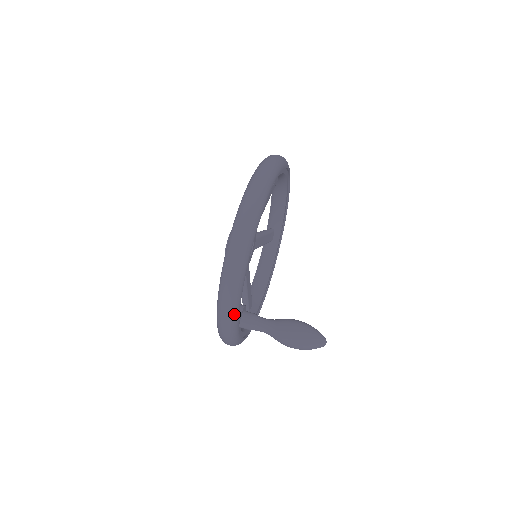
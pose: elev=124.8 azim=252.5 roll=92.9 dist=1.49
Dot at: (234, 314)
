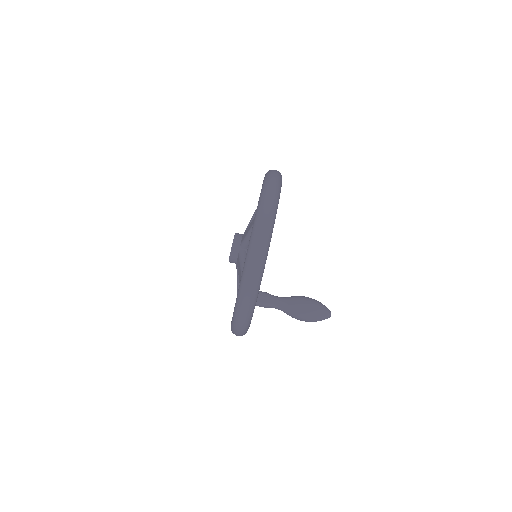
Dot at: (258, 285)
